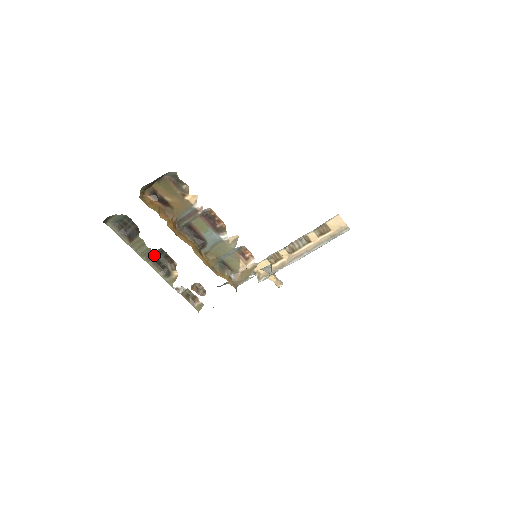
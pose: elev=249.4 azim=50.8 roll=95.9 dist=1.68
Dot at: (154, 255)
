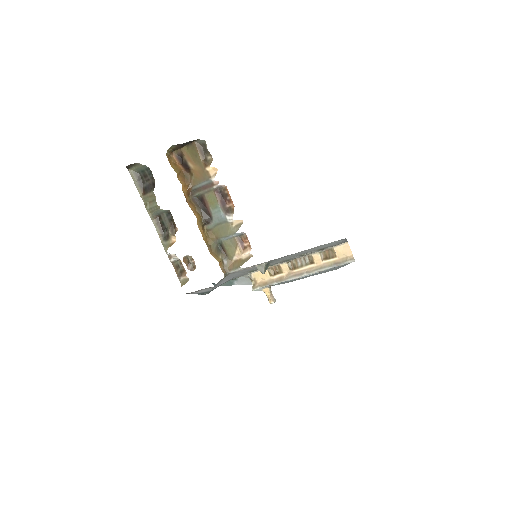
Dot at: (160, 215)
